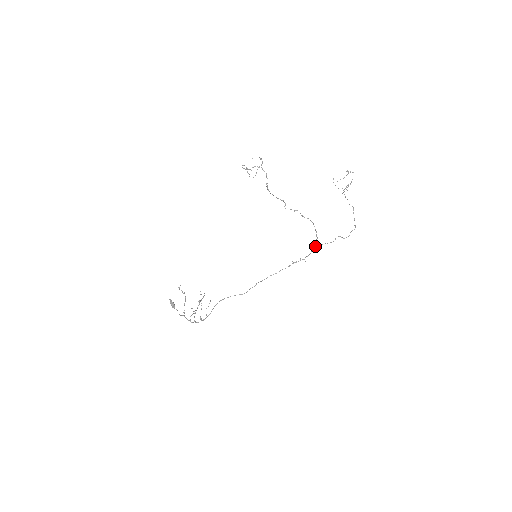
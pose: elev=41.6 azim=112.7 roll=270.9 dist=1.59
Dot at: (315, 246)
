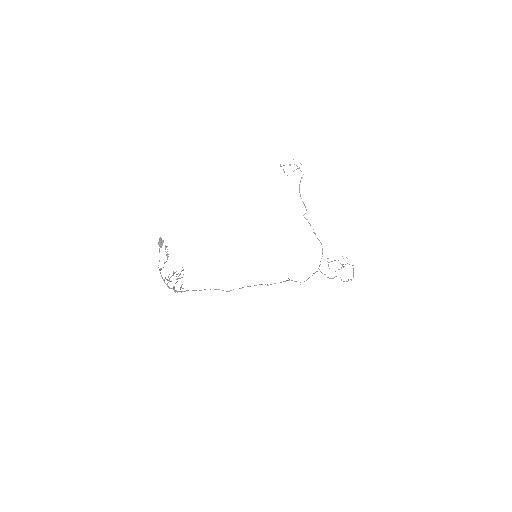
Dot at: (316, 271)
